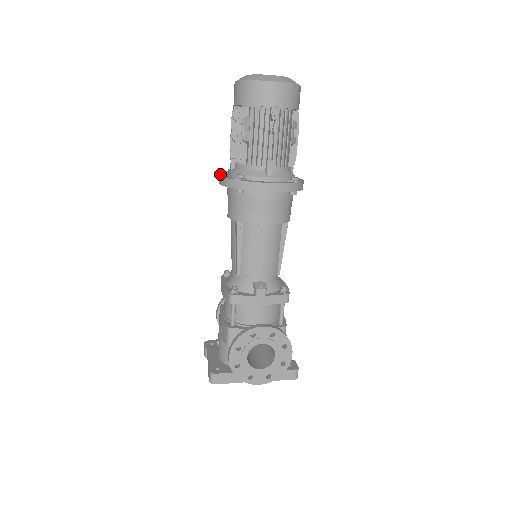
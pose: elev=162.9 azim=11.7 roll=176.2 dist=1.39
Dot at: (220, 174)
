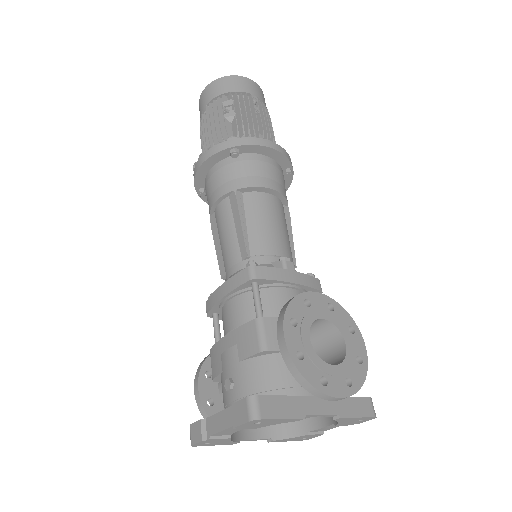
Dot at: (195, 167)
